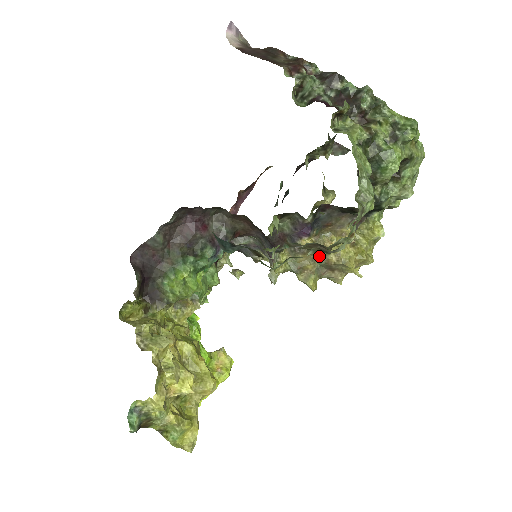
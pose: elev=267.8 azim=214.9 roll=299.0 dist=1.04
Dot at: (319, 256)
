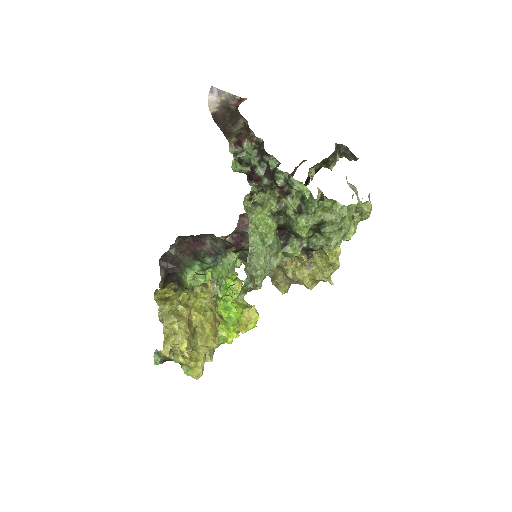
Dot at: (284, 271)
